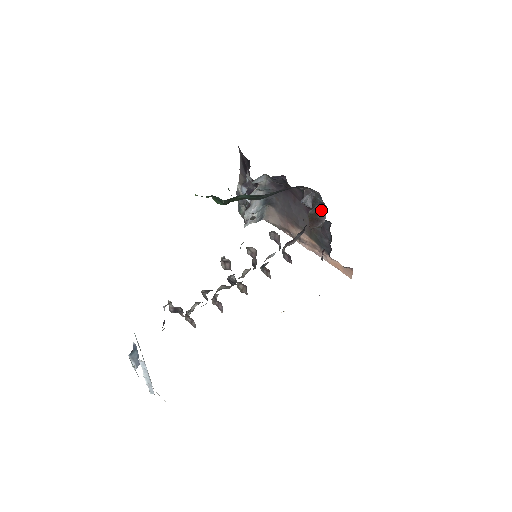
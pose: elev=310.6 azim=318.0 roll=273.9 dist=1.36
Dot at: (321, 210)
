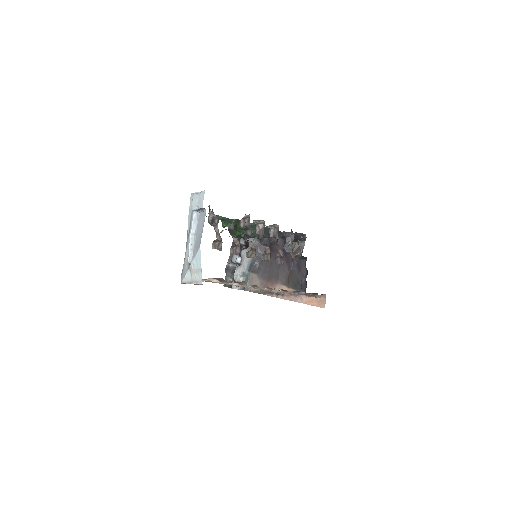
Dot at: (301, 240)
